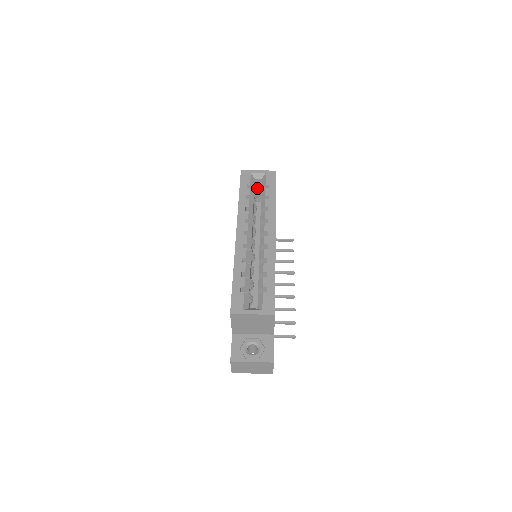
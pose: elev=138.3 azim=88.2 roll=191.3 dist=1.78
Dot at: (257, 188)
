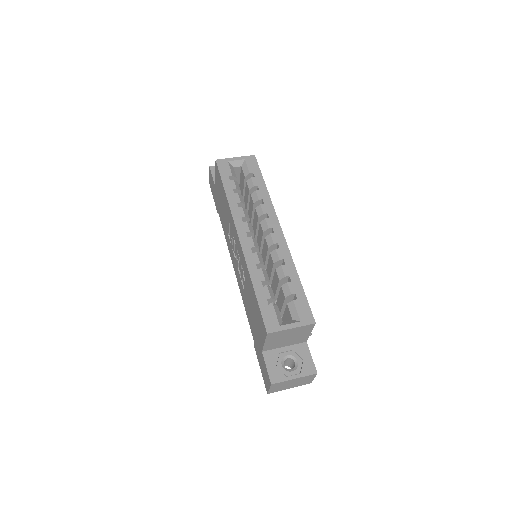
Dot at: occluded
